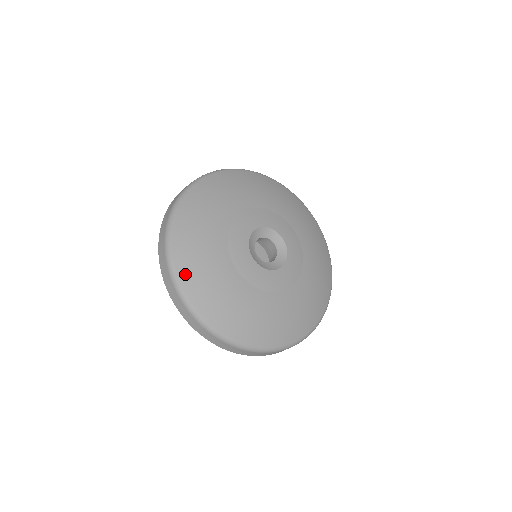
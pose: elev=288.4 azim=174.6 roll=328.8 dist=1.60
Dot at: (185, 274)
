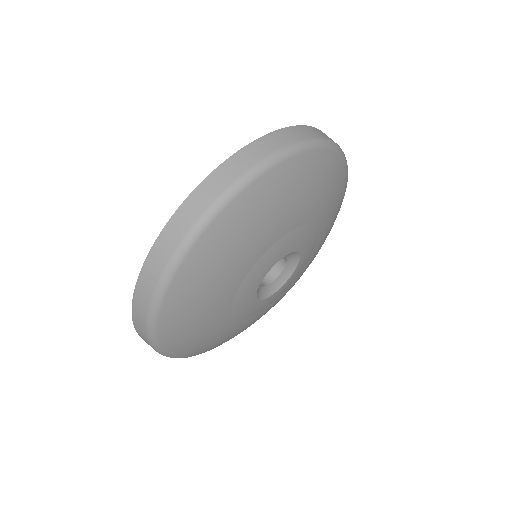
Dot at: (177, 295)
